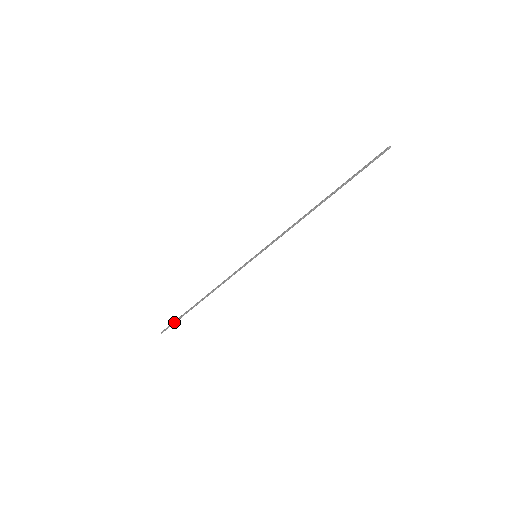
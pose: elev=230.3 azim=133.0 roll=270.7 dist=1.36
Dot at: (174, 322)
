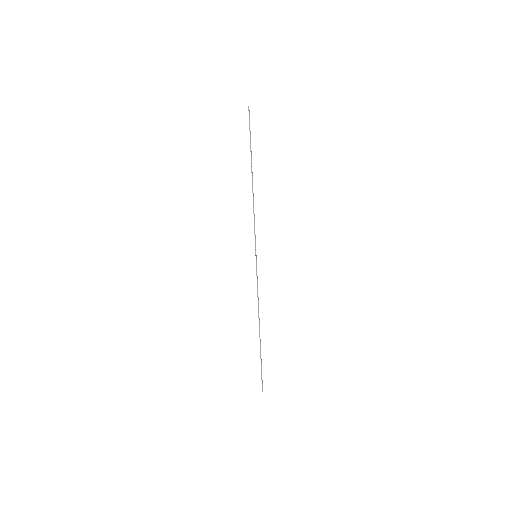
Dot at: (261, 371)
